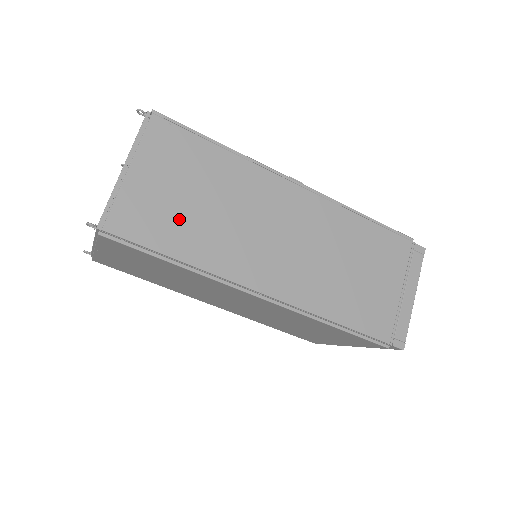
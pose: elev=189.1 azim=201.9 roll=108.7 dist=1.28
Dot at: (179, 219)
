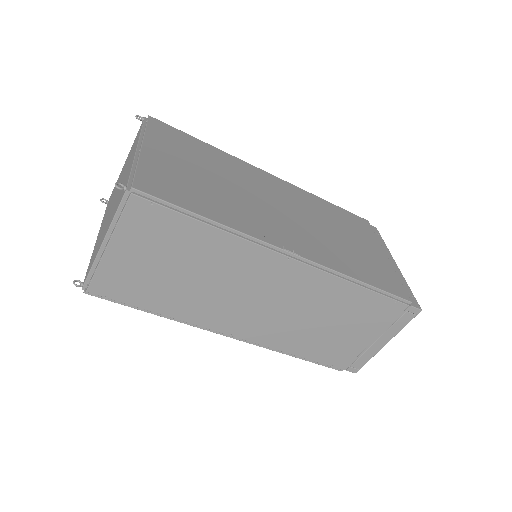
Dot at: (158, 285)
